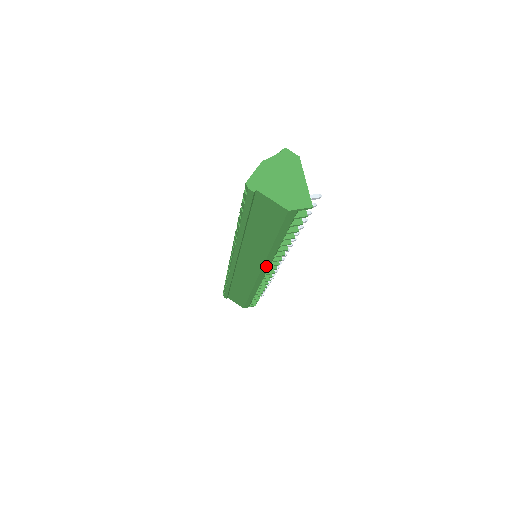
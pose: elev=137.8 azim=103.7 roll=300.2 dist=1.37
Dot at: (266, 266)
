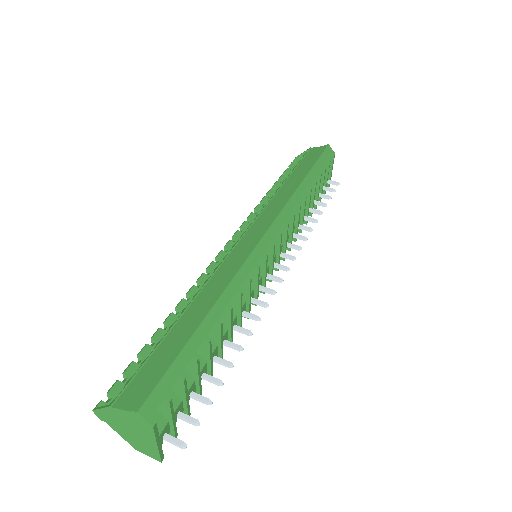
Dot at: occluded
